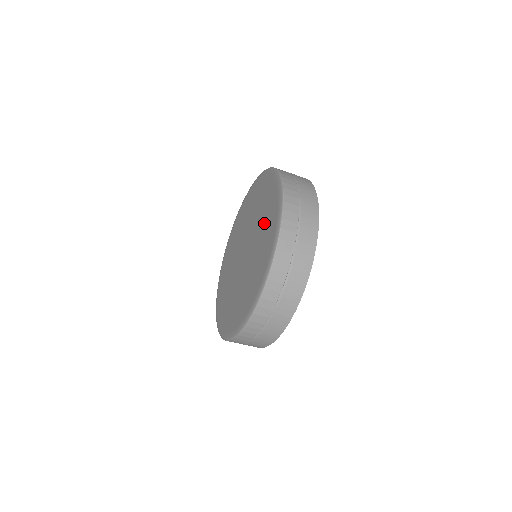
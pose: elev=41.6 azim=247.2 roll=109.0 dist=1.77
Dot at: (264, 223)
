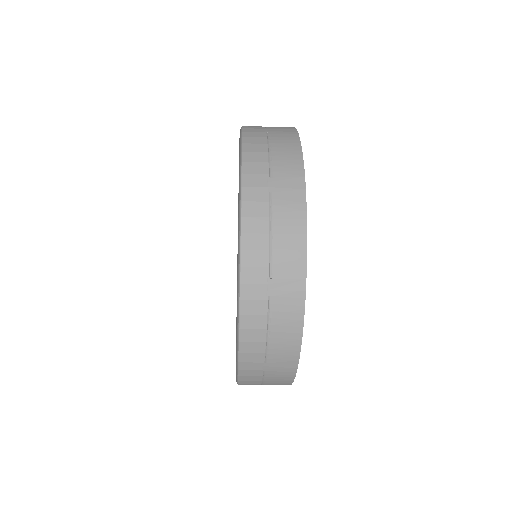
Dot at: occluded
